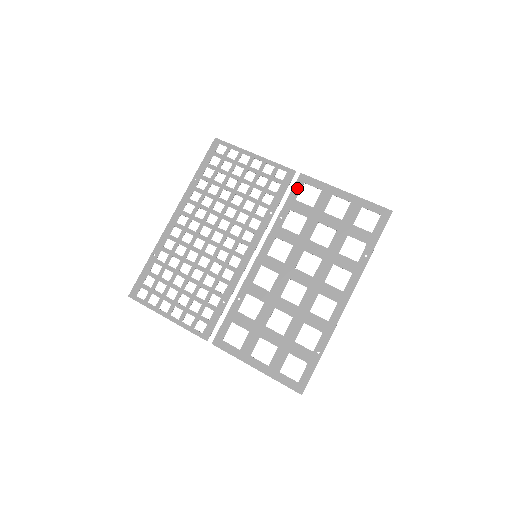
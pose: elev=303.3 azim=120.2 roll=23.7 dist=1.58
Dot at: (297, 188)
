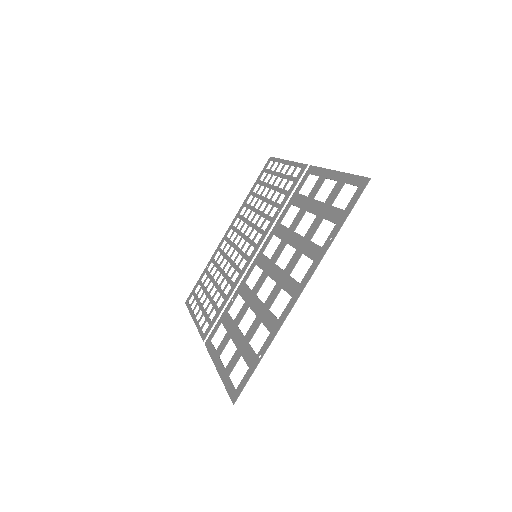
Dot at: (303, 181)
